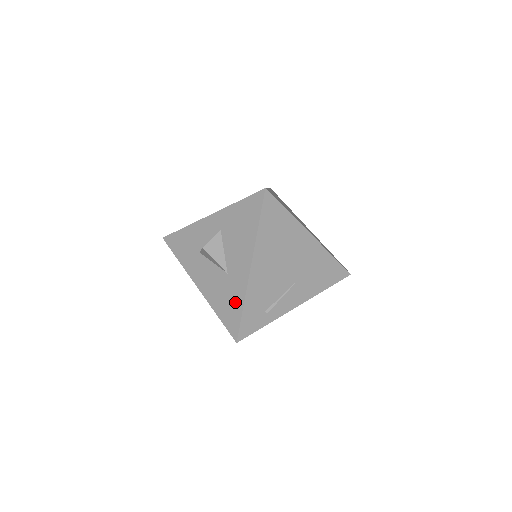
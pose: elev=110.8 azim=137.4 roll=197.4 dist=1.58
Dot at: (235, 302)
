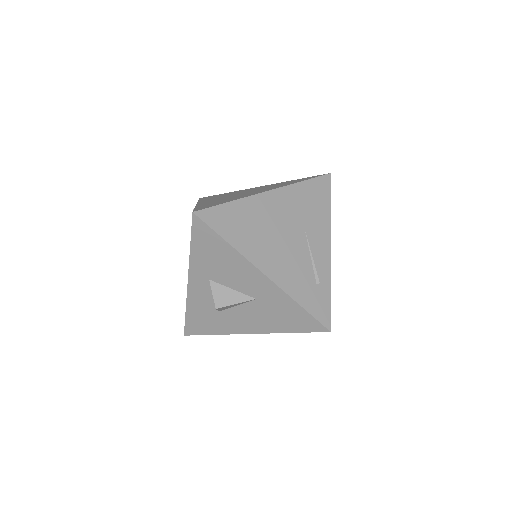
Dot at: (289, 309)
